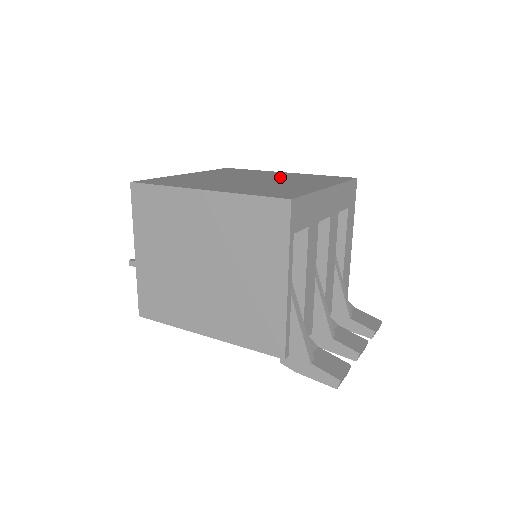
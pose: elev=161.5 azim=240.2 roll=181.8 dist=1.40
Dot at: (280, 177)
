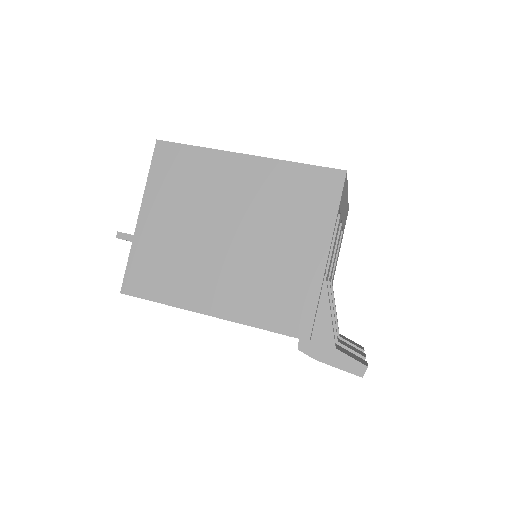
Dot at: occluded
